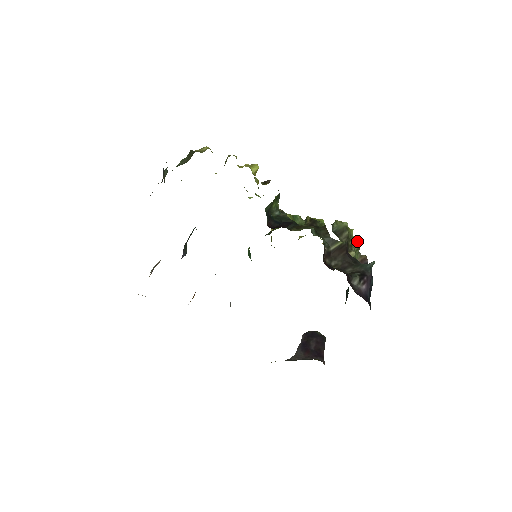
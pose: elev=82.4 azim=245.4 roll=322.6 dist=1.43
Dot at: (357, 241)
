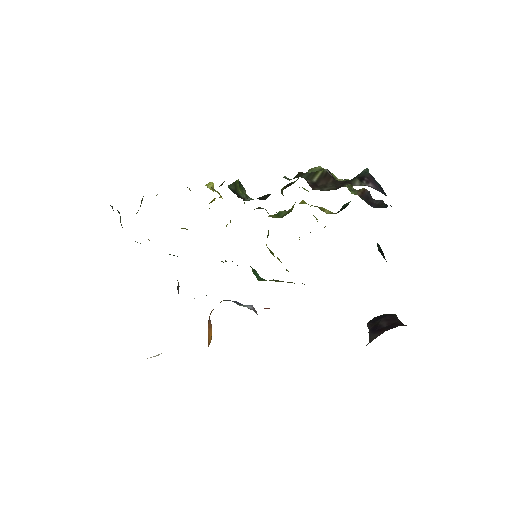
Dot at: (344, 180)
